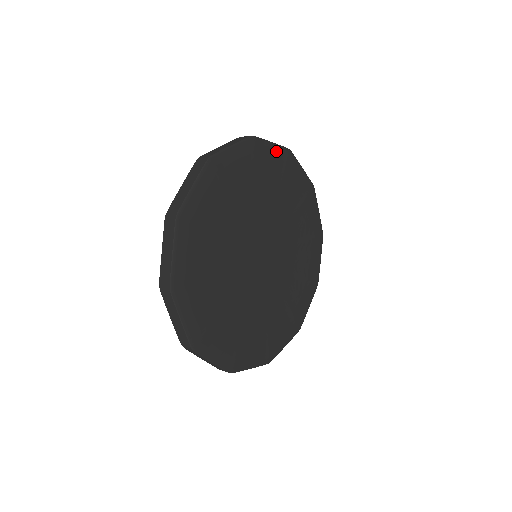
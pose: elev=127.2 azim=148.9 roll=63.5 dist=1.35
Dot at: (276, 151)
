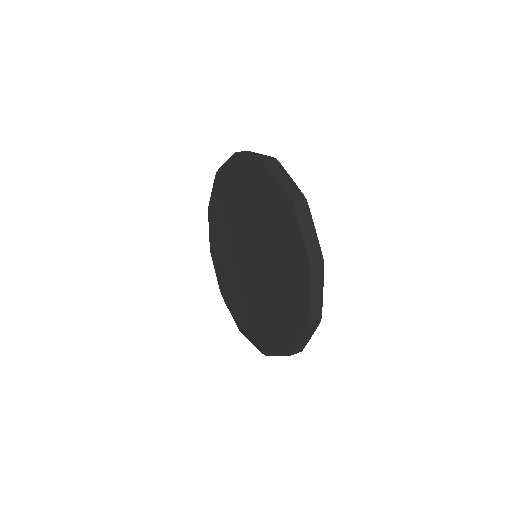
Dot at: occluded
